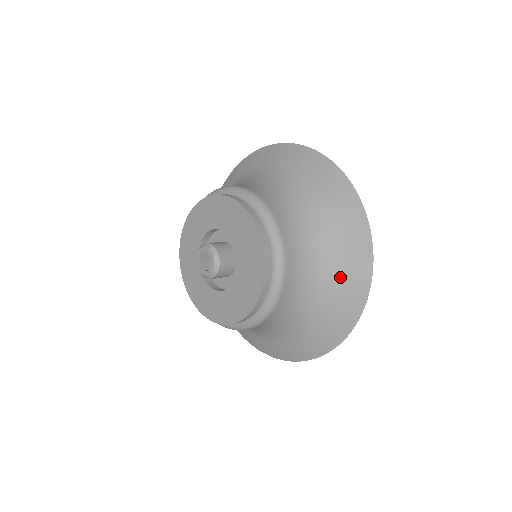
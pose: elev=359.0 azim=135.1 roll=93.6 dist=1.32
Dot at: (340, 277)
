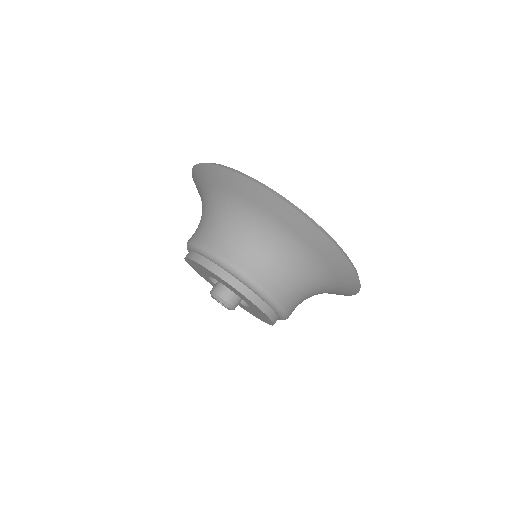
Dot at: (328, 274)
